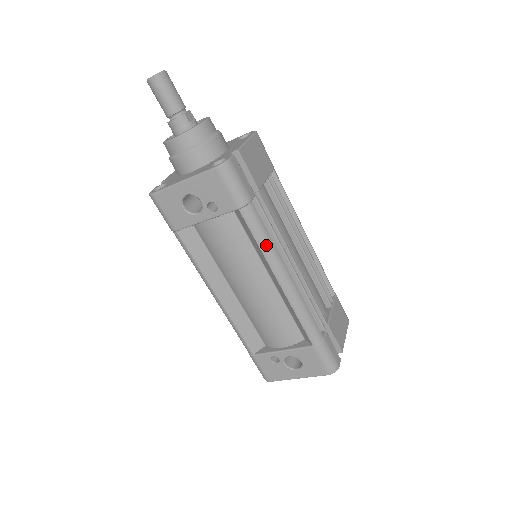
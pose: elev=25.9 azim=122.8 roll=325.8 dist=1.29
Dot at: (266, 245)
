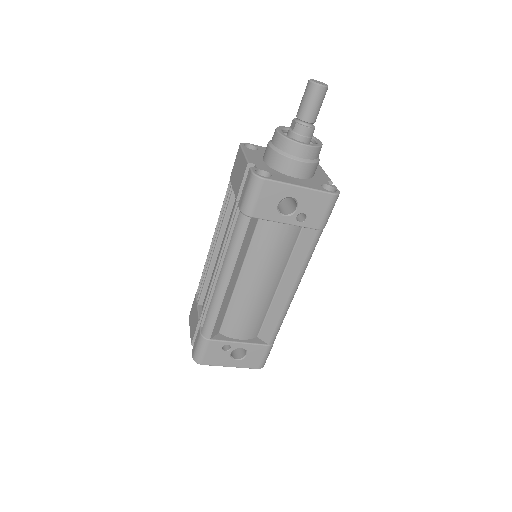
Dot at: (308, 262)
